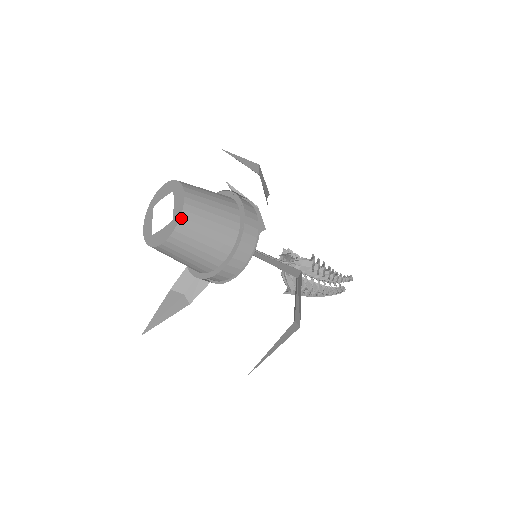
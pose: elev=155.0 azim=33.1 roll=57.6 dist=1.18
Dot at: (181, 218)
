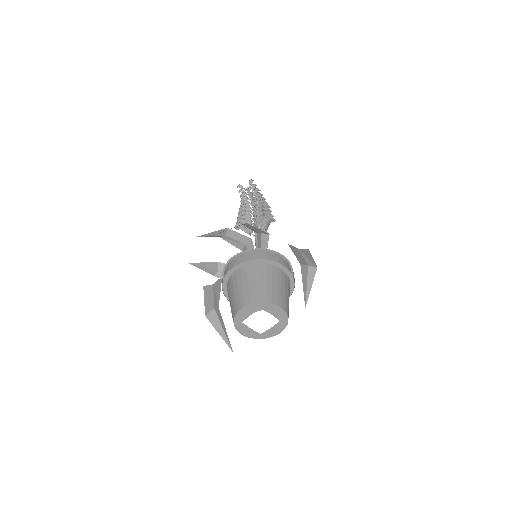
Dot at: (288, 317)
